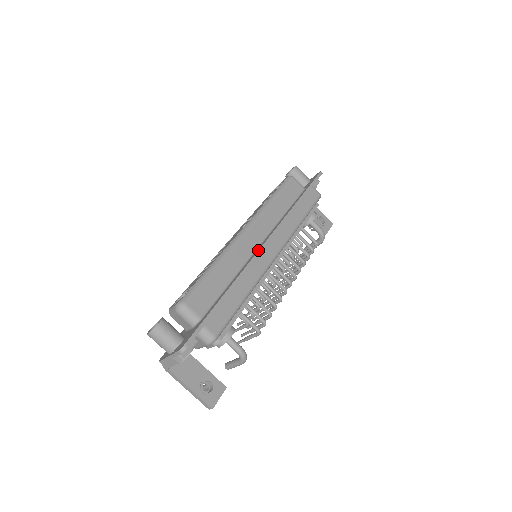
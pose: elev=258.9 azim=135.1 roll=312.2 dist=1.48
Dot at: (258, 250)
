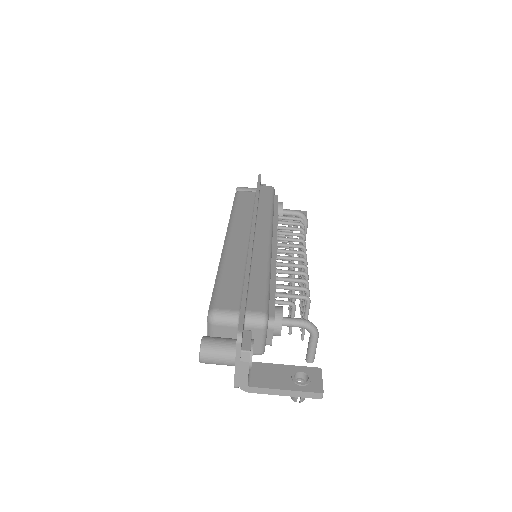
Dot at: occluded
